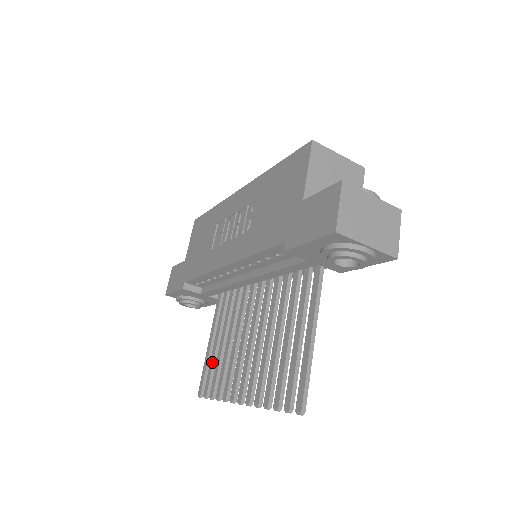
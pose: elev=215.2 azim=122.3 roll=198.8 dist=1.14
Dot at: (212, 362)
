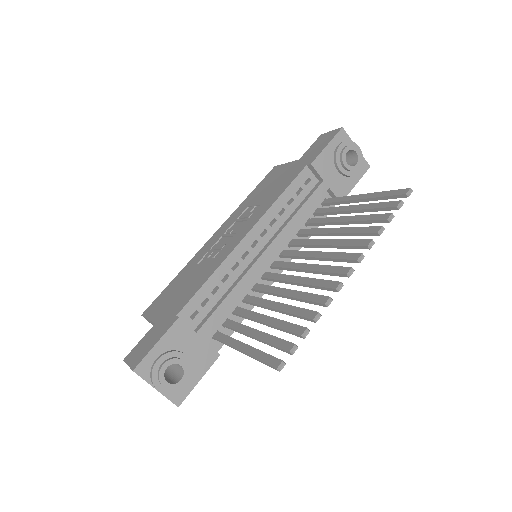
Dot at: (269, 336)
